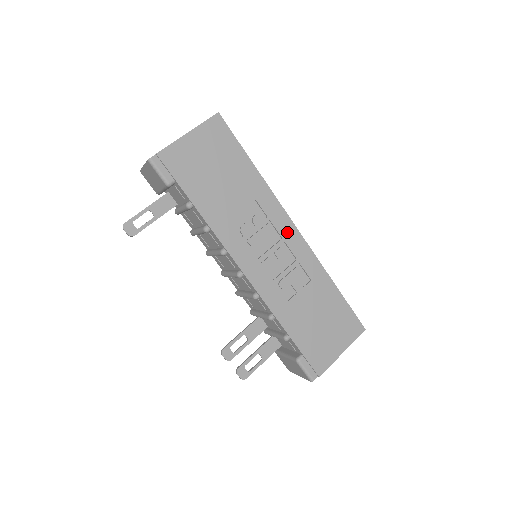
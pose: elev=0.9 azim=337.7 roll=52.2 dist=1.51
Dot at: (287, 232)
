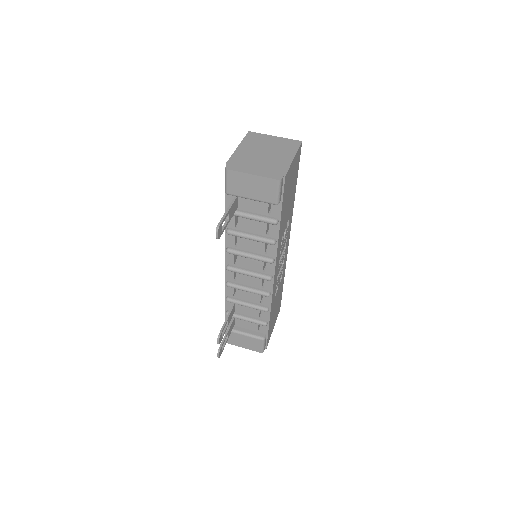
Dot at: (287, 242)
